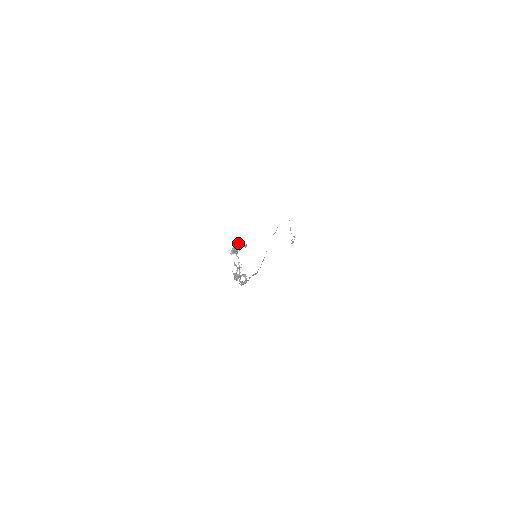
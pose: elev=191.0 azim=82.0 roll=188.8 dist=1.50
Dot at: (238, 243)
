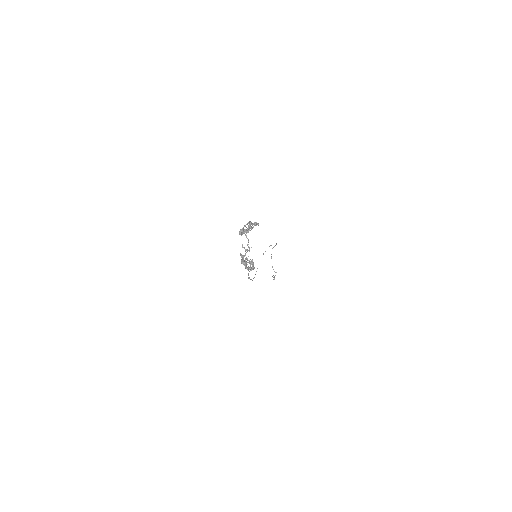
Dot at: (249, 221)
